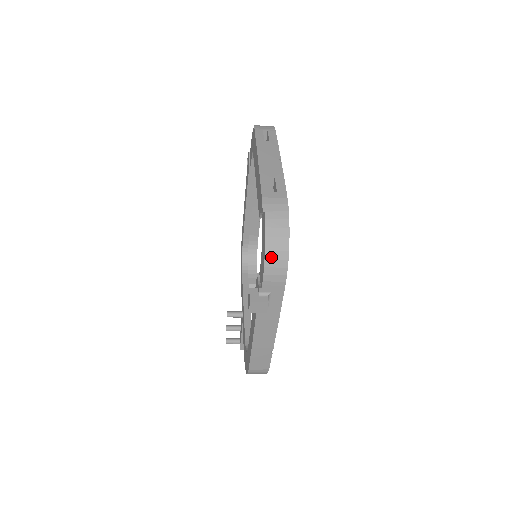
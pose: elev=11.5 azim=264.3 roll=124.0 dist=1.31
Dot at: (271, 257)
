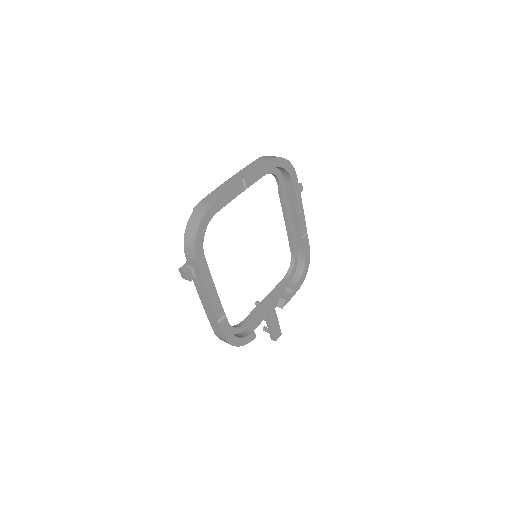
Dot at: (187, 240)
